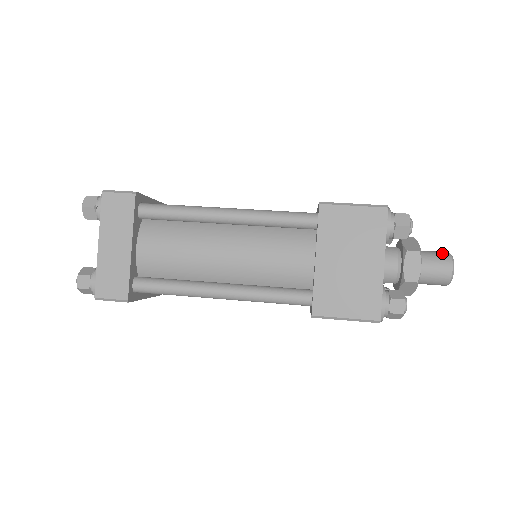
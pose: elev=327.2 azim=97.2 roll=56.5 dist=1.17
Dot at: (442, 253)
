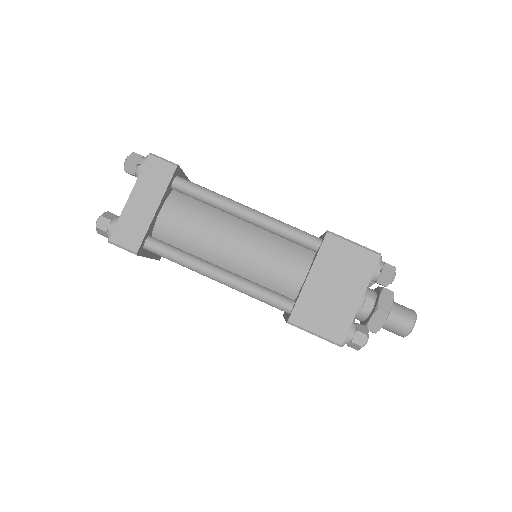
Dot at: (403, 329)
